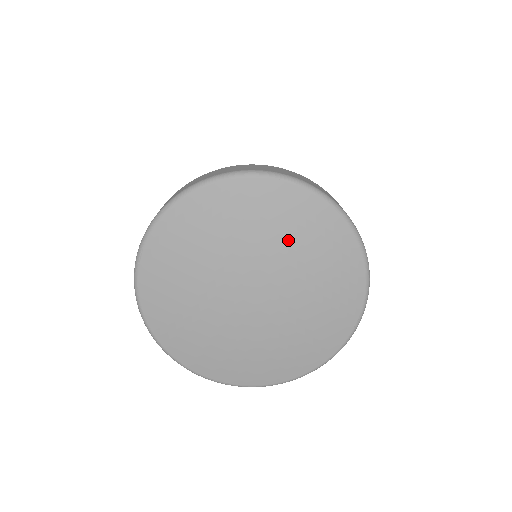
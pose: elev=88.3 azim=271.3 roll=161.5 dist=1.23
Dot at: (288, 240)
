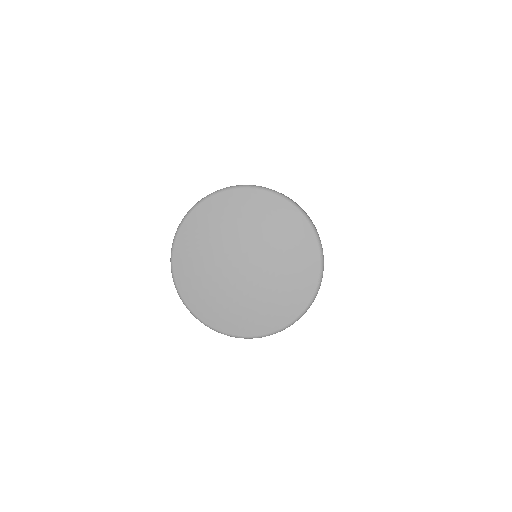
Dot at: (261, 225)
